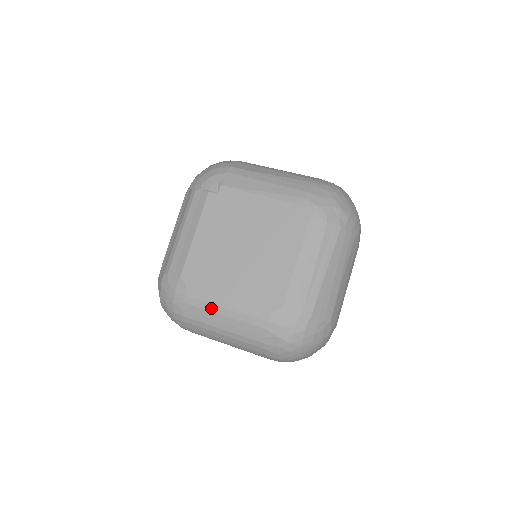
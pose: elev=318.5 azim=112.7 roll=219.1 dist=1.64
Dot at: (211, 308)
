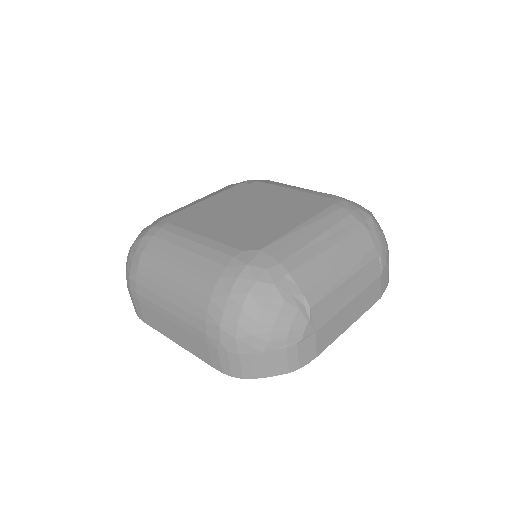
Dot at: (178, 240)
